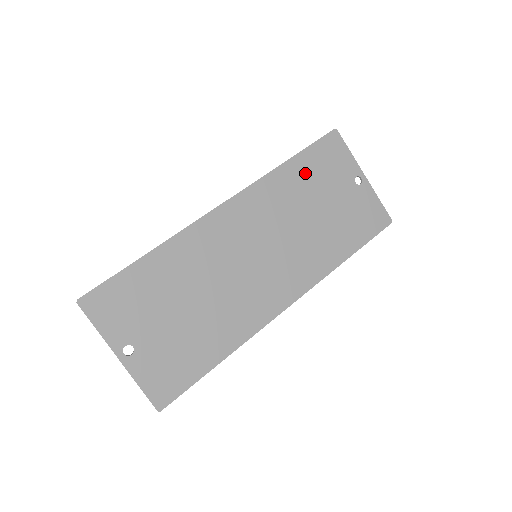
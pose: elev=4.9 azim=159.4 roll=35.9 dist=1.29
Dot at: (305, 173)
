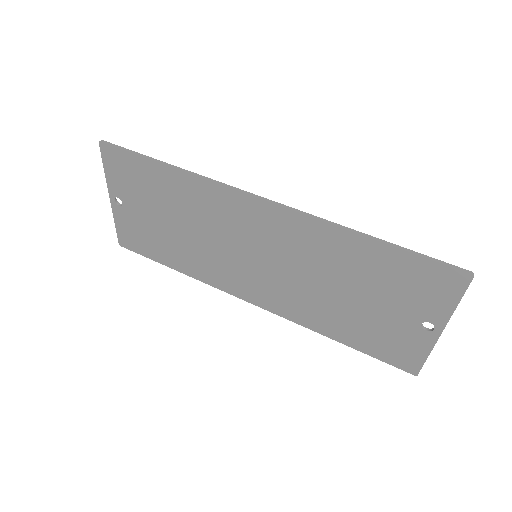
Dot at: (375, 264)
